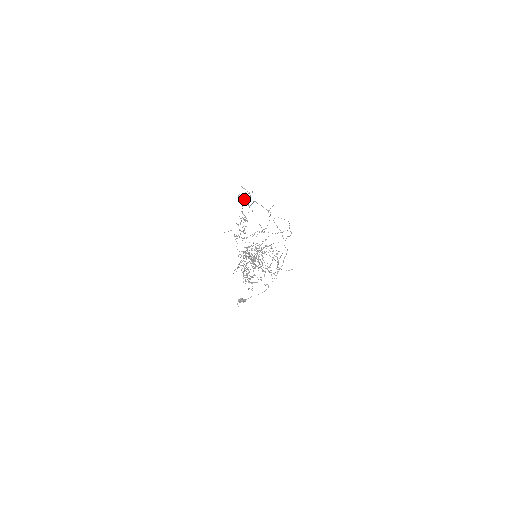
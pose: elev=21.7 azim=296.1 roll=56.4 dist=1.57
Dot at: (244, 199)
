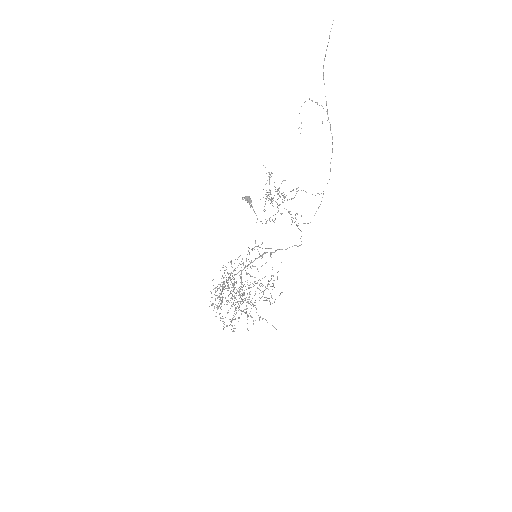
Dot at: occluded
